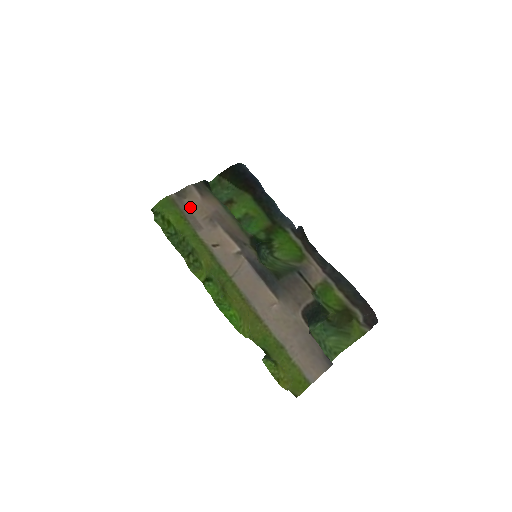
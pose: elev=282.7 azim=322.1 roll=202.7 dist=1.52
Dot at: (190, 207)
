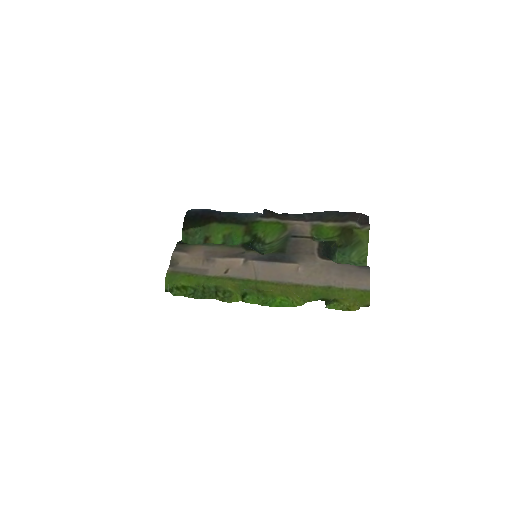
Dot at: (187, 265)
